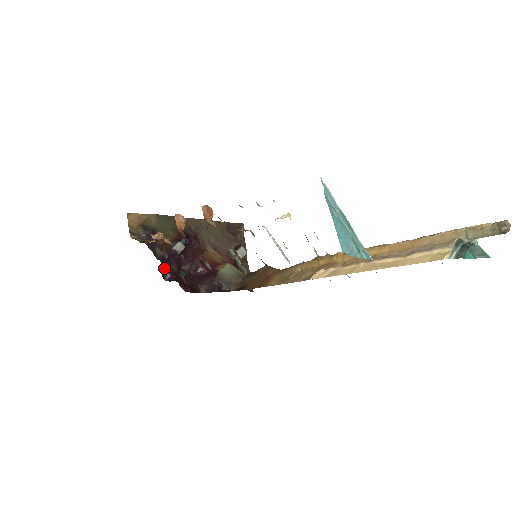
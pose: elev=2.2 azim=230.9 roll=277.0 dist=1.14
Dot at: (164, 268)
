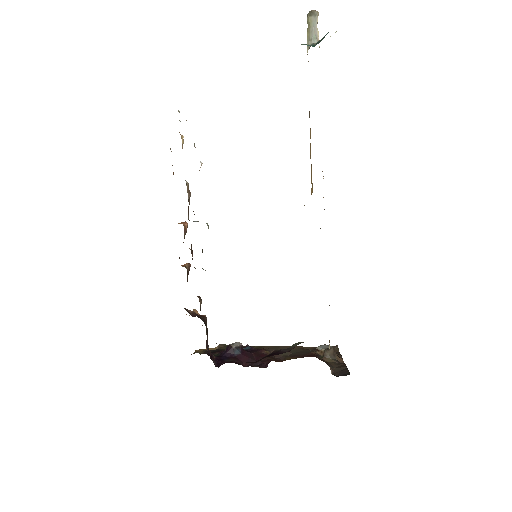
Dot at: (218, 361)
